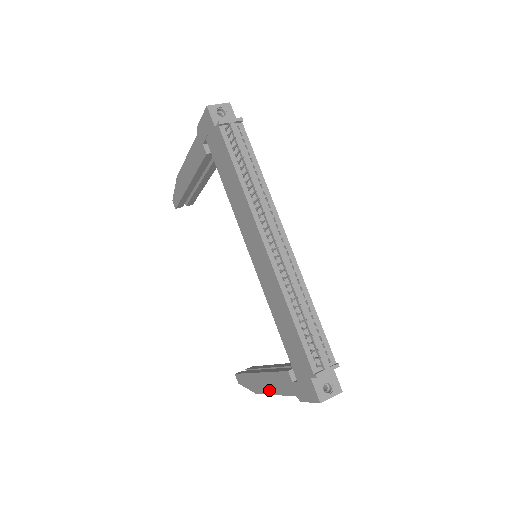
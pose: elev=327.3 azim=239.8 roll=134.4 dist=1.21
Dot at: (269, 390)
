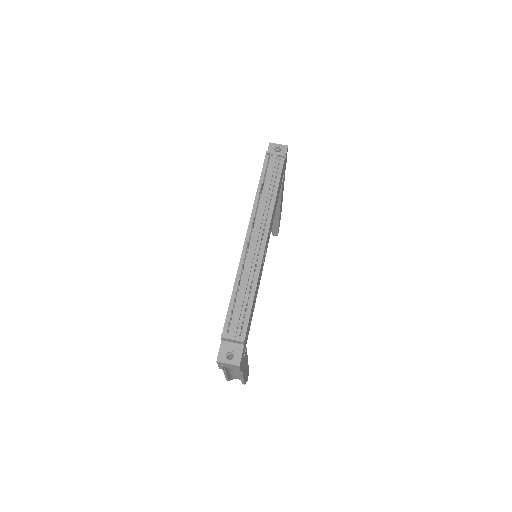
Dot at: occluded
